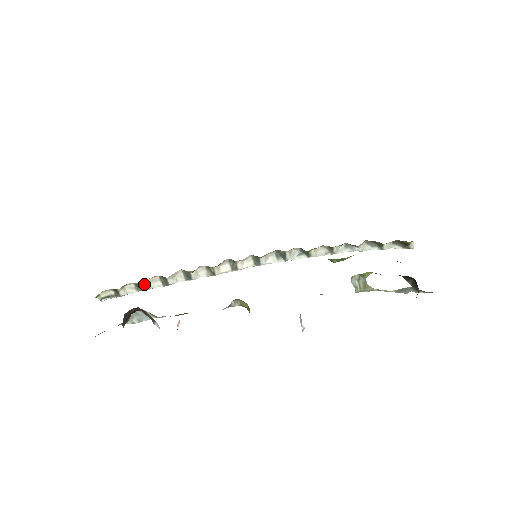
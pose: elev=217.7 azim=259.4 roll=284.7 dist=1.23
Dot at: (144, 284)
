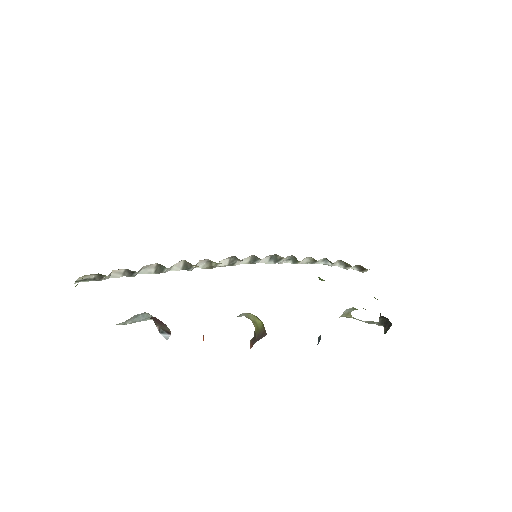
Dot at: (138, 271)
